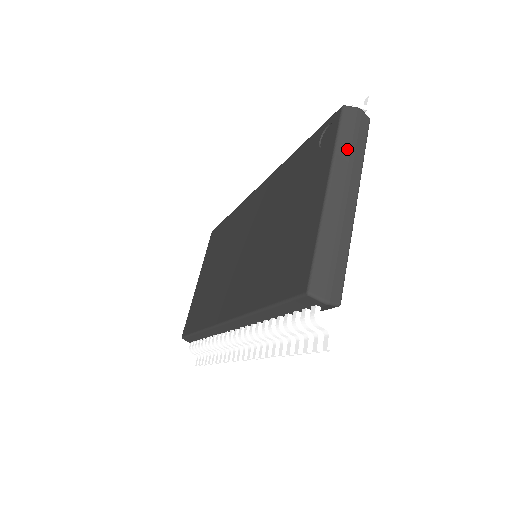
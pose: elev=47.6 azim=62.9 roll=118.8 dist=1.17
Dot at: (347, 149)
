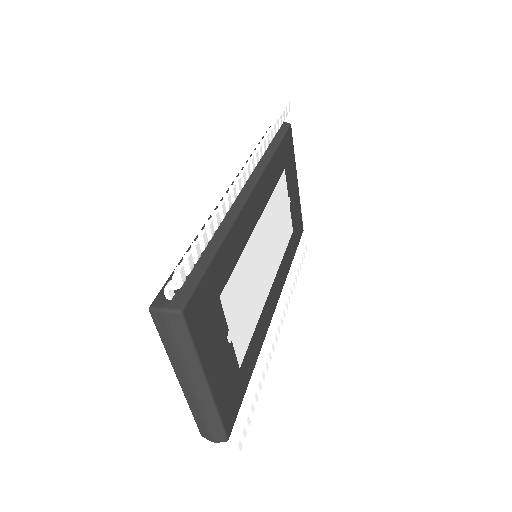
Dot at: (173, 351)
